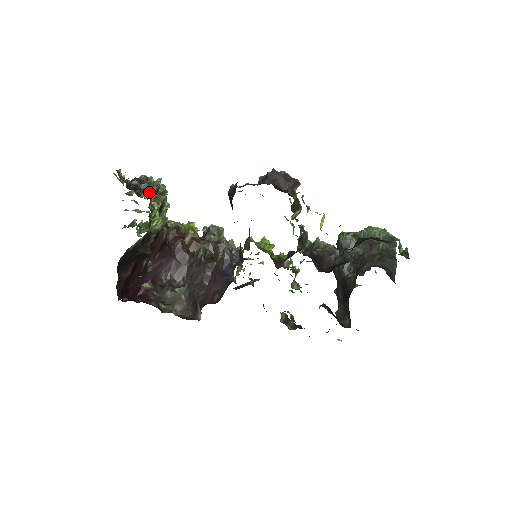
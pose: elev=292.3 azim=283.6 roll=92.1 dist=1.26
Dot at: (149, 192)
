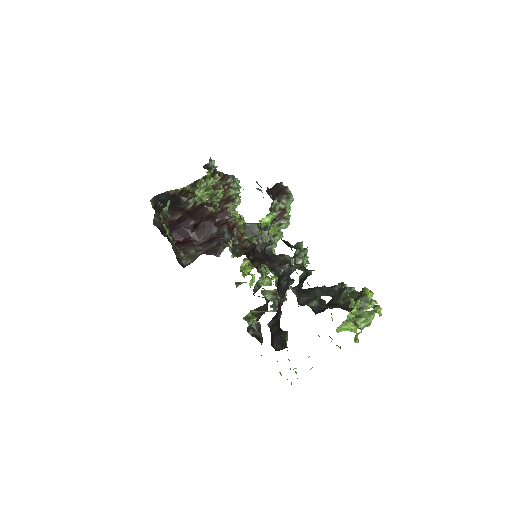
Dot at: (216, 177)
